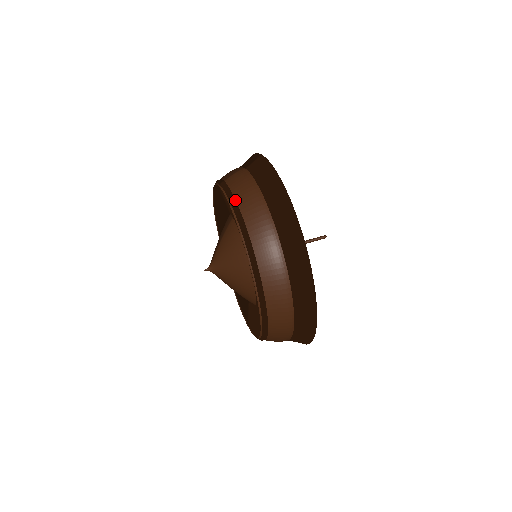
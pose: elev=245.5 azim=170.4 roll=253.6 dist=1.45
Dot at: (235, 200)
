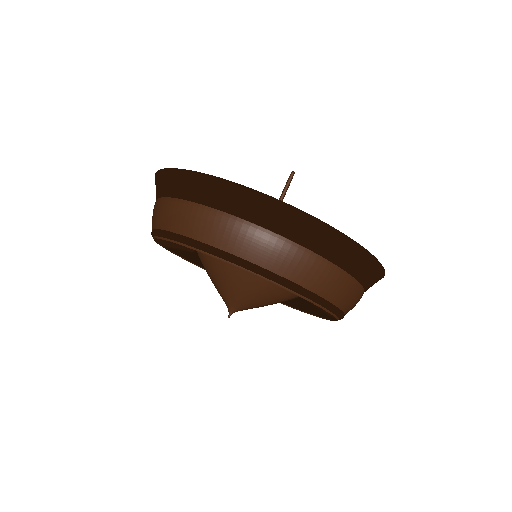
Dot at: (152, 230)
